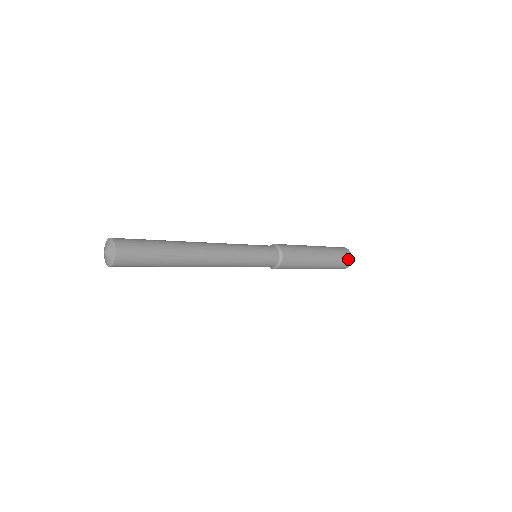
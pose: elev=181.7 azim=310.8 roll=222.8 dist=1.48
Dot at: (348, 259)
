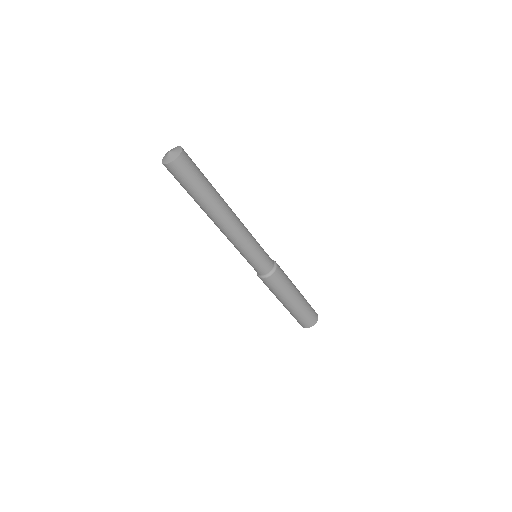
Dot at: occluded
